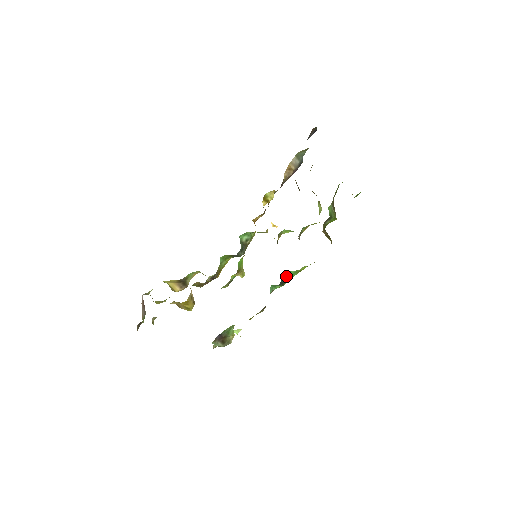
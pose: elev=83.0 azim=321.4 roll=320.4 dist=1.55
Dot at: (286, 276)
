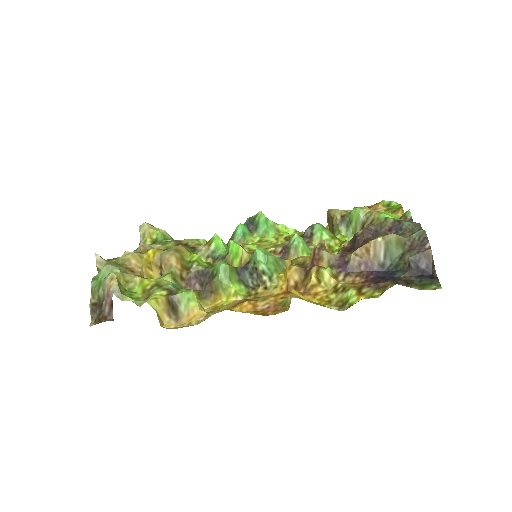
Dot at: (261, 224)
